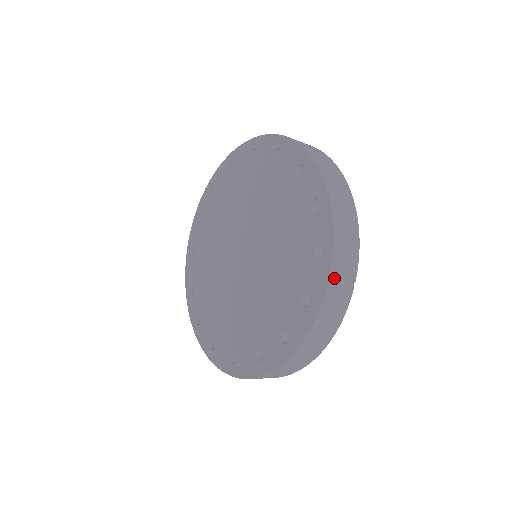
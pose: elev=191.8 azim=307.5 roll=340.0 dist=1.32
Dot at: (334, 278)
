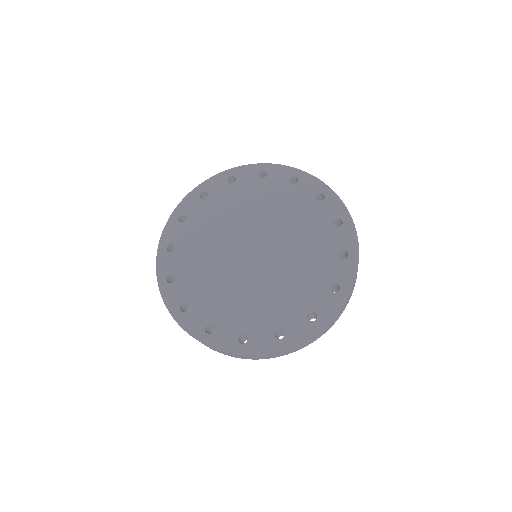
Dot at: occluded
